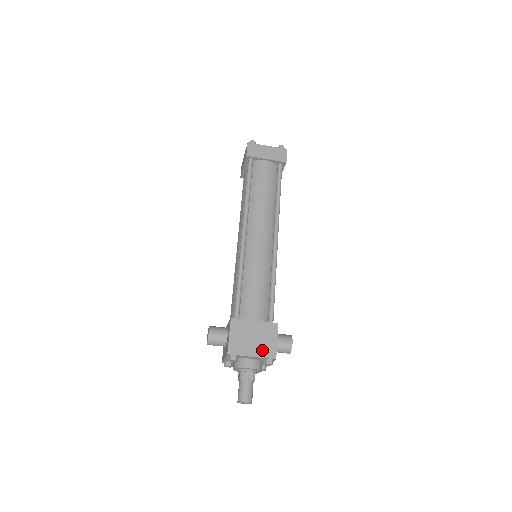
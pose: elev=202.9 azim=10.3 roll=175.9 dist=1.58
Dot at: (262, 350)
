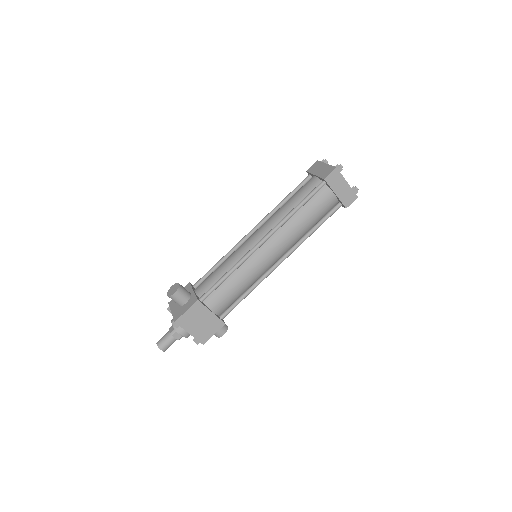
Dot at: (200, 334)
